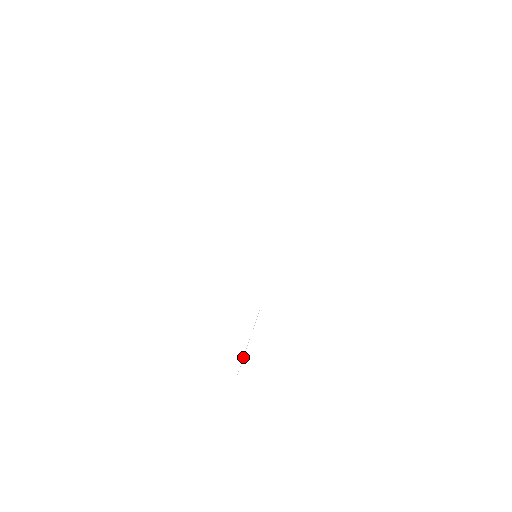
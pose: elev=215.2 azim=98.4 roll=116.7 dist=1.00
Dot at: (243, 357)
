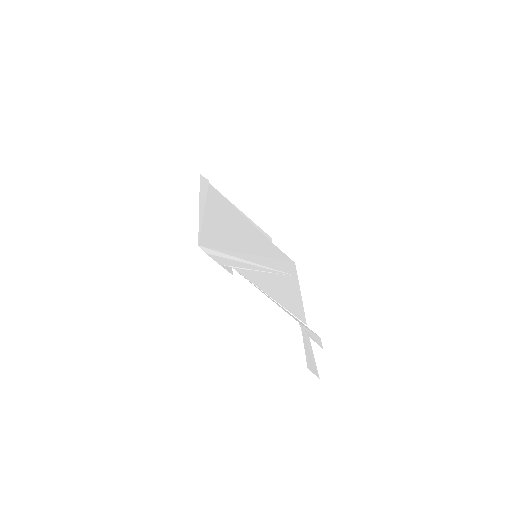
Dot at: (298, 319)
